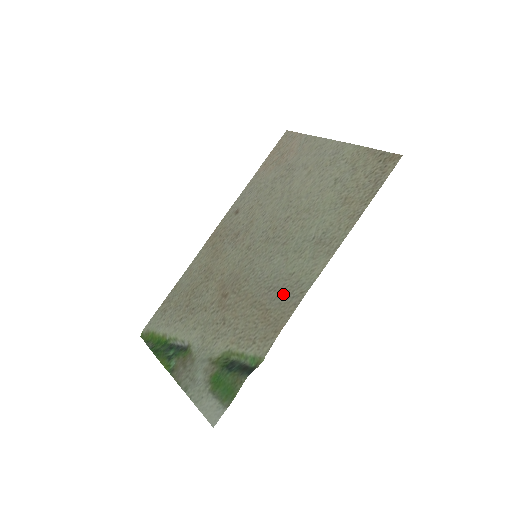
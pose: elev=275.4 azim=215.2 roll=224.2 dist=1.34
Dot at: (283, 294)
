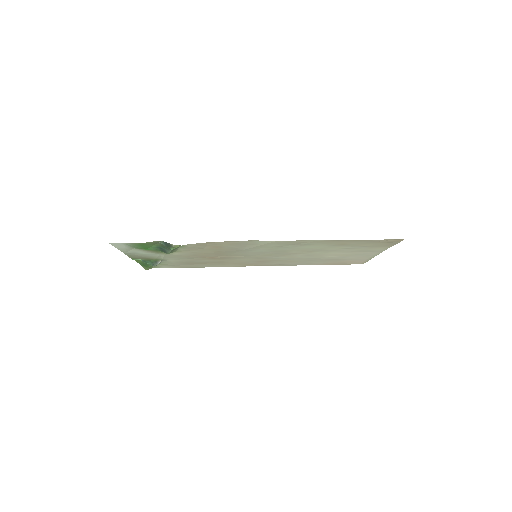
Dot at: (240, 245)
